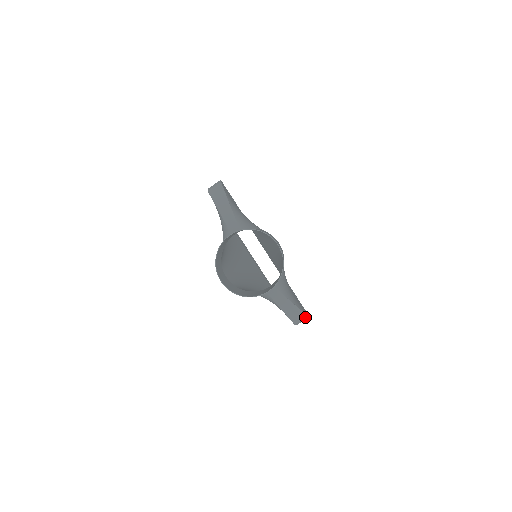
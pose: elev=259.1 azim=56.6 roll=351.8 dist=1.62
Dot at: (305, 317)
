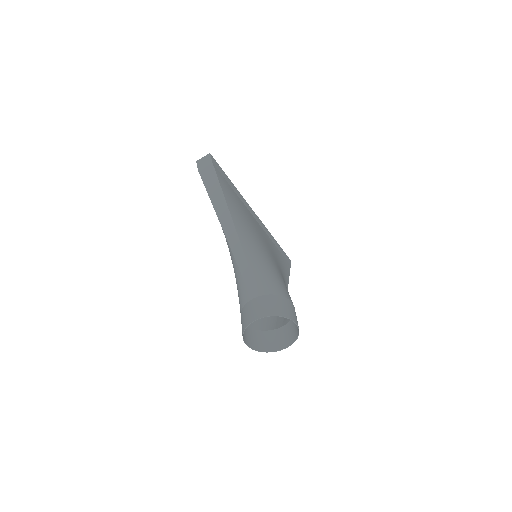
Dot at: occluded
